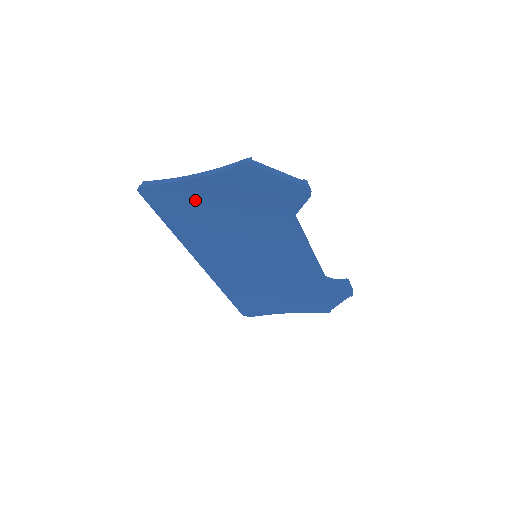
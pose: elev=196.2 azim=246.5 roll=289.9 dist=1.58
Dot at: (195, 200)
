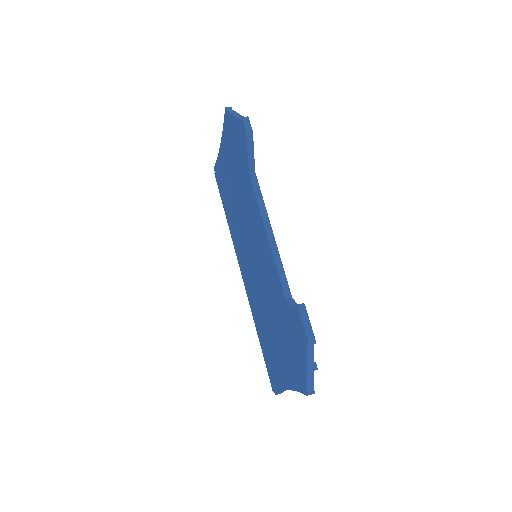
Dot at: (225, 173)
